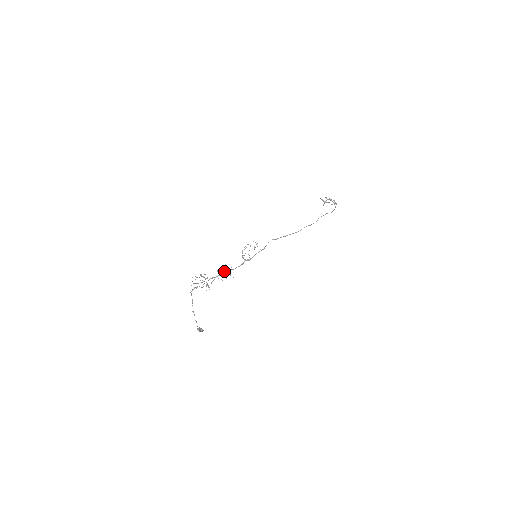
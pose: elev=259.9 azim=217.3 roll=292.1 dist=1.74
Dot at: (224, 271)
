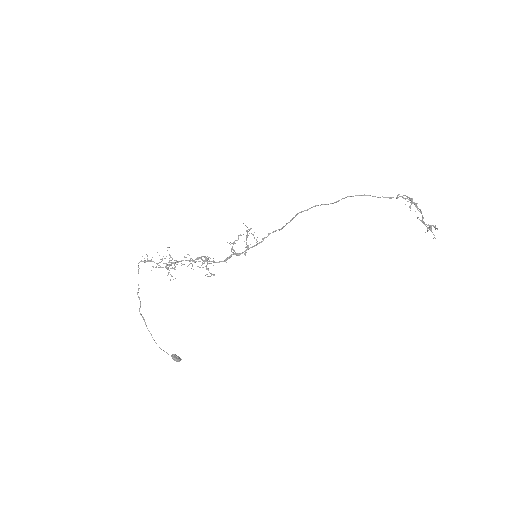
Dot at: (197, 258)
